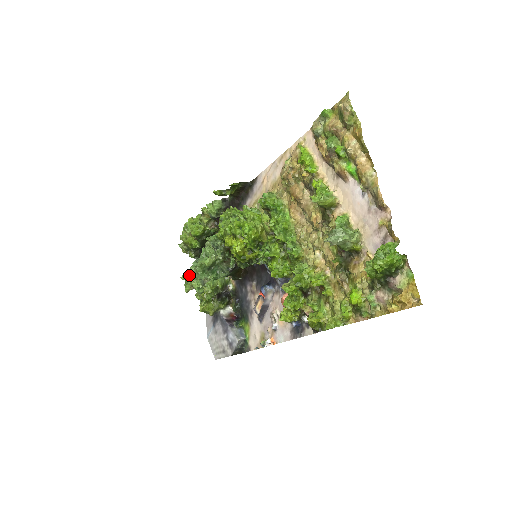
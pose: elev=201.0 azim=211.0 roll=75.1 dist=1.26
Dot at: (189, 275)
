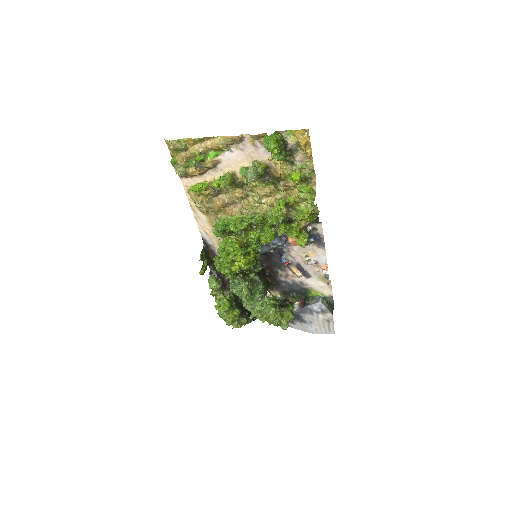
Dot at: (251, 312)
